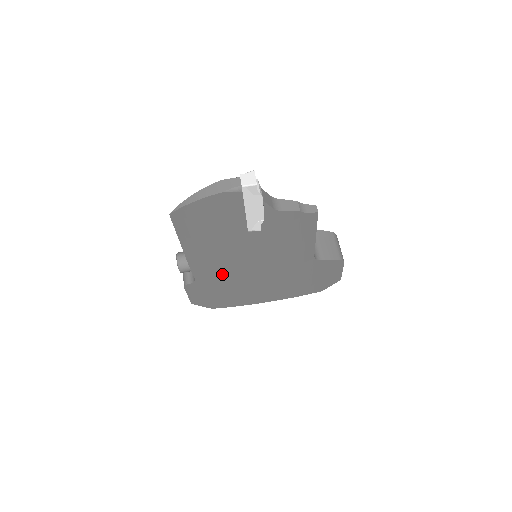
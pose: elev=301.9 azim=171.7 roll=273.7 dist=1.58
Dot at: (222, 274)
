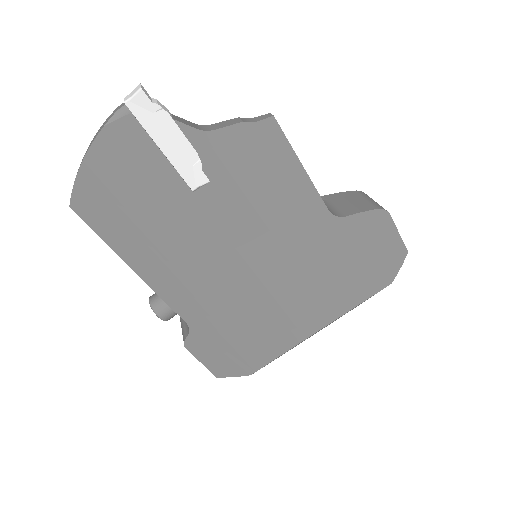
Dot at: (215, 296)
